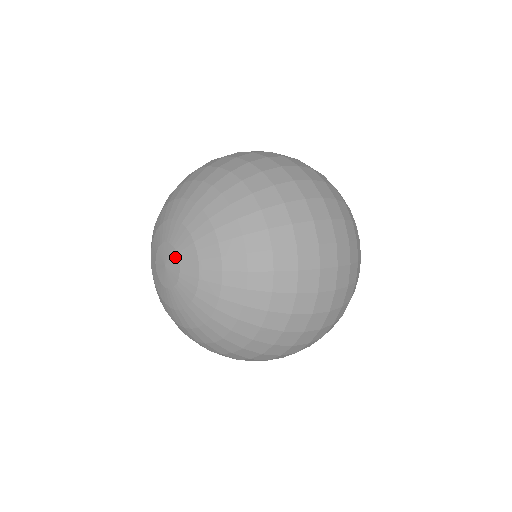
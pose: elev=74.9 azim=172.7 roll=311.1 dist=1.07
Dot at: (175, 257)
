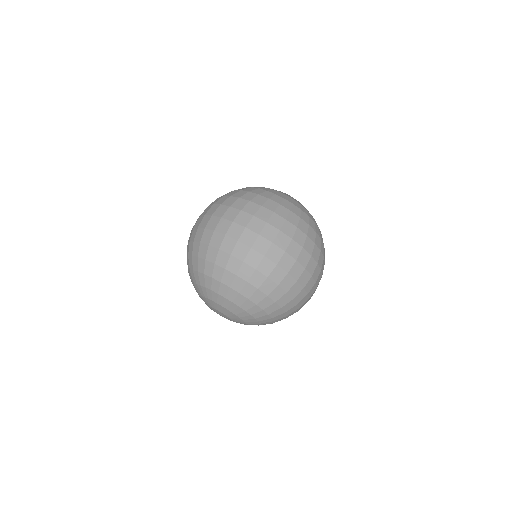
Dot at: (224, 315)
